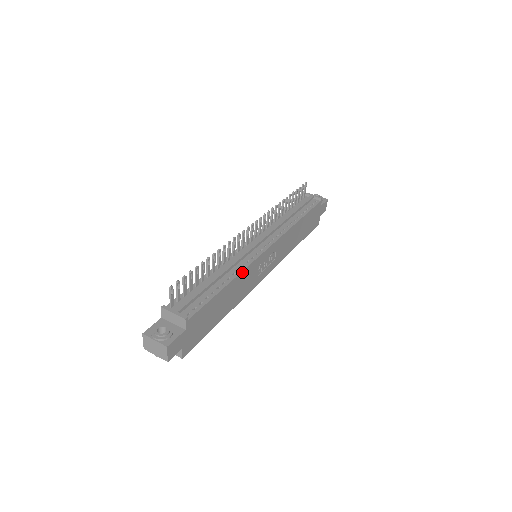
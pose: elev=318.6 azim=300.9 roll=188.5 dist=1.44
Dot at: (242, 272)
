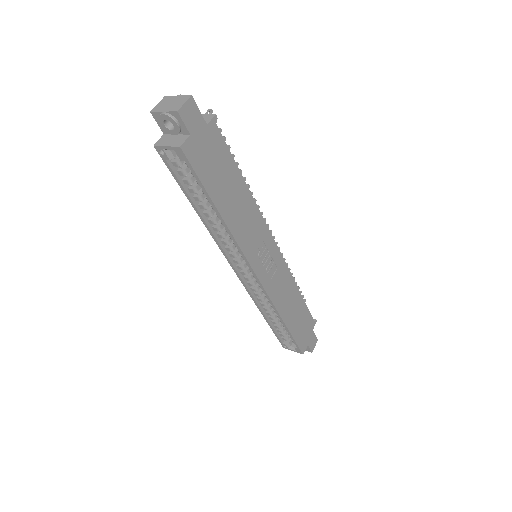
Dot at: (256, 206)
